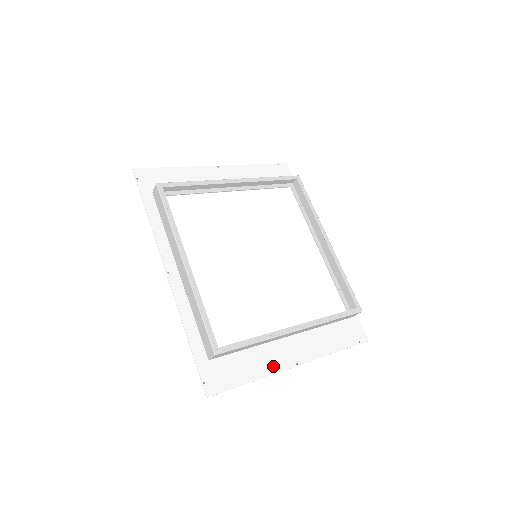
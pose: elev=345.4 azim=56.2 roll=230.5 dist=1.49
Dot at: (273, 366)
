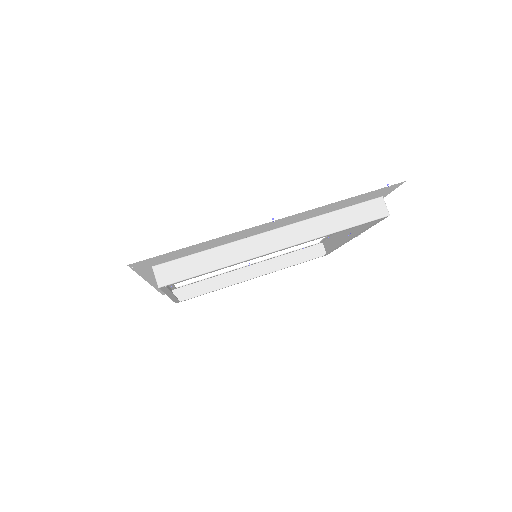
Dot at: occluded
